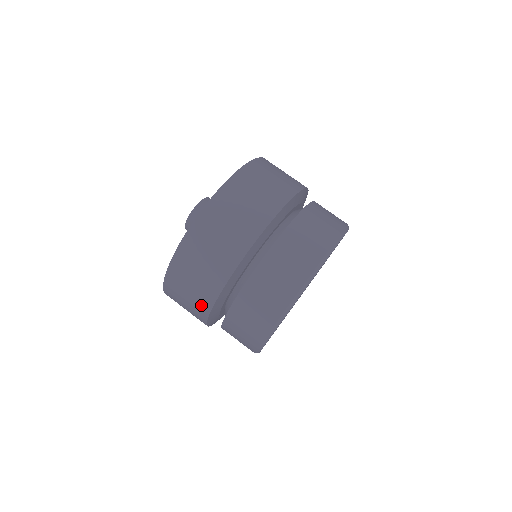
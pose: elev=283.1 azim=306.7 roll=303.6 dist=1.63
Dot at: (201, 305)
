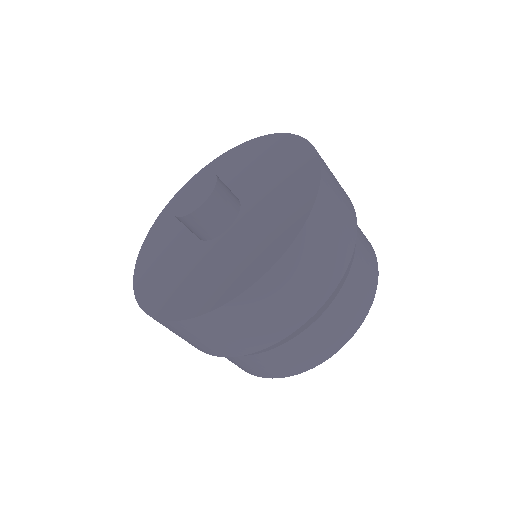
Dot at: occluded
